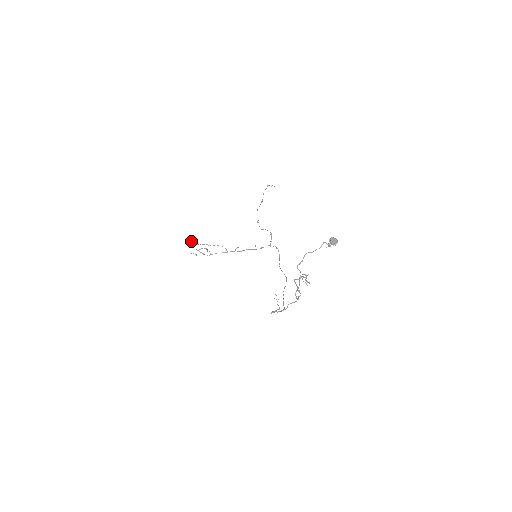
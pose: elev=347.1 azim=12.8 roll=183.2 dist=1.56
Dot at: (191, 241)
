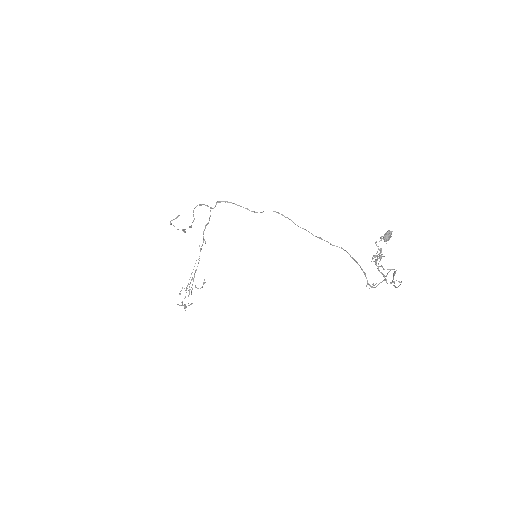
Dot at: (184, 307)
